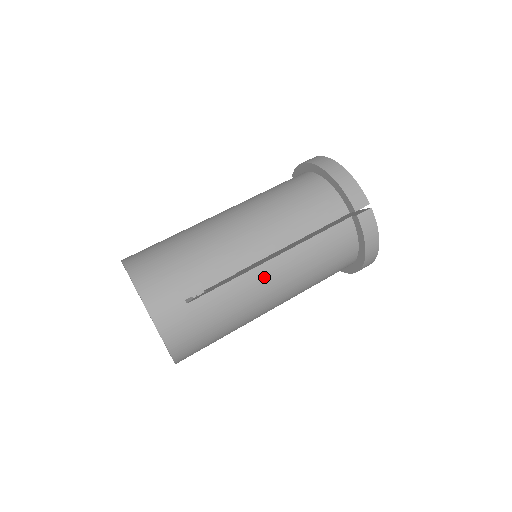
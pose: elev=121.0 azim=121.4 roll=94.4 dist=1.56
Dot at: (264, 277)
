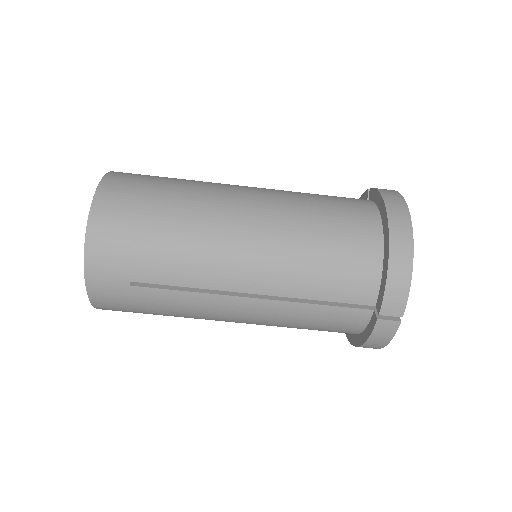
Dot at: (230, 307)
